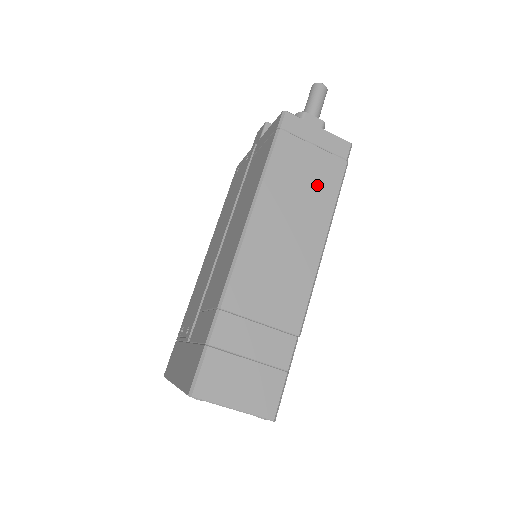
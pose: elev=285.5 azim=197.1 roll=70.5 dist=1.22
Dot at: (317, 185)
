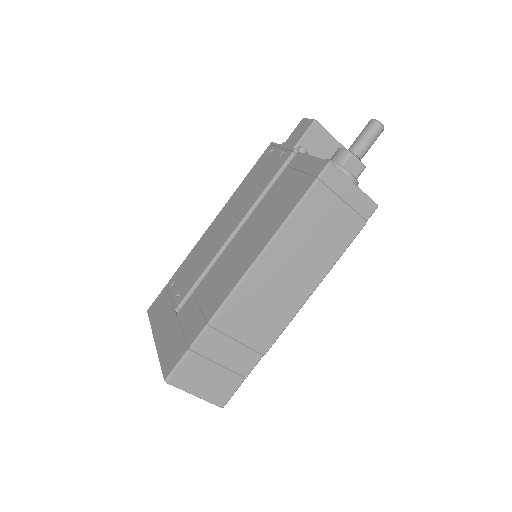
Dot at: (330, 239)
